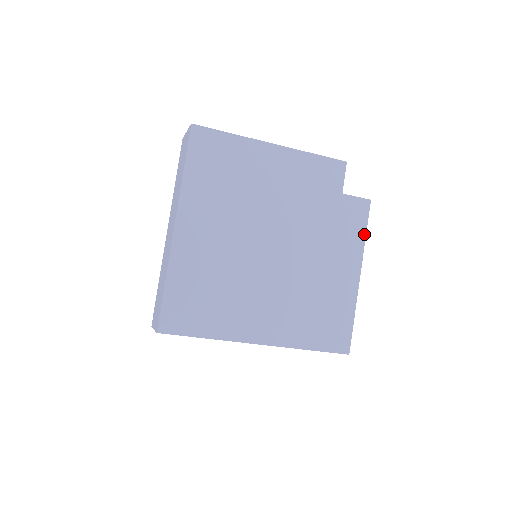
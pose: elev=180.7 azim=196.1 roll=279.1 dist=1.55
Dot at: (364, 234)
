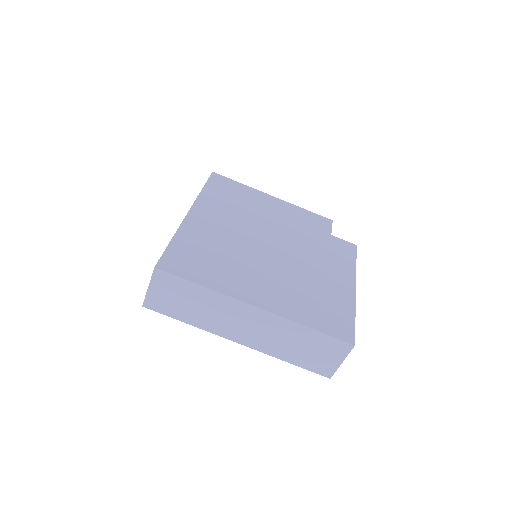
Dot at: (354, 263)
